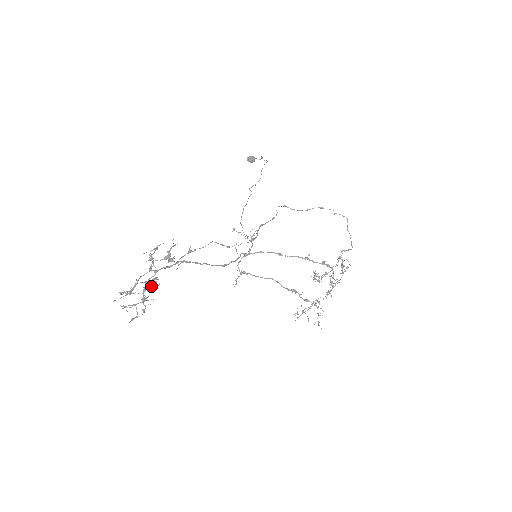
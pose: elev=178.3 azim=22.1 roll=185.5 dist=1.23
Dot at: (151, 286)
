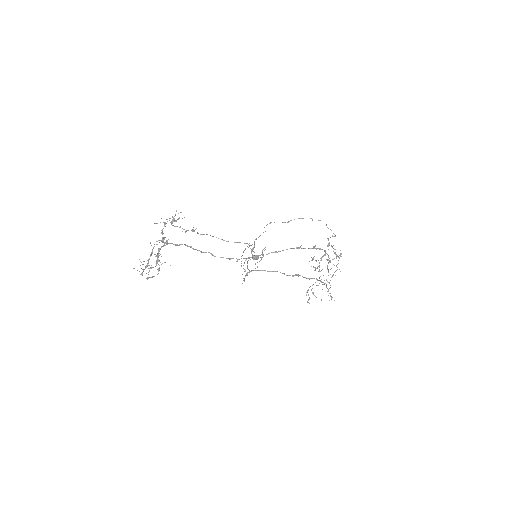
Dot at: (161, 240)
